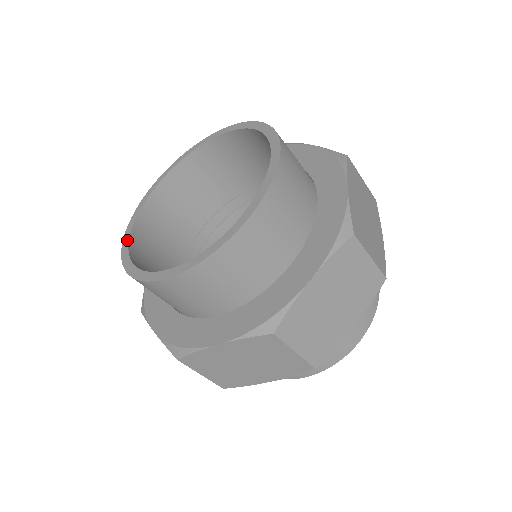
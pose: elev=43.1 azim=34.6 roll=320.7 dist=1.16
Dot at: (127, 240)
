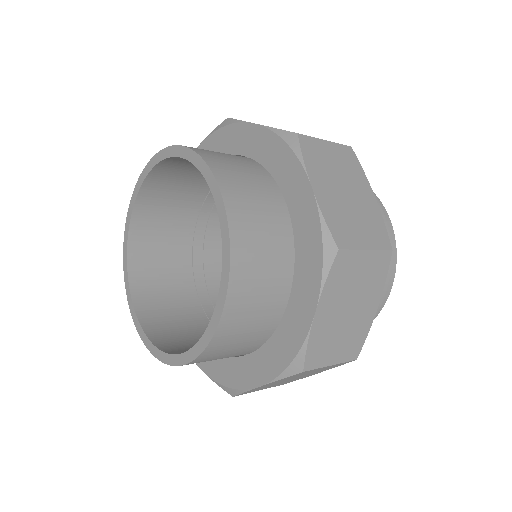
Dot at: (132, 308)
